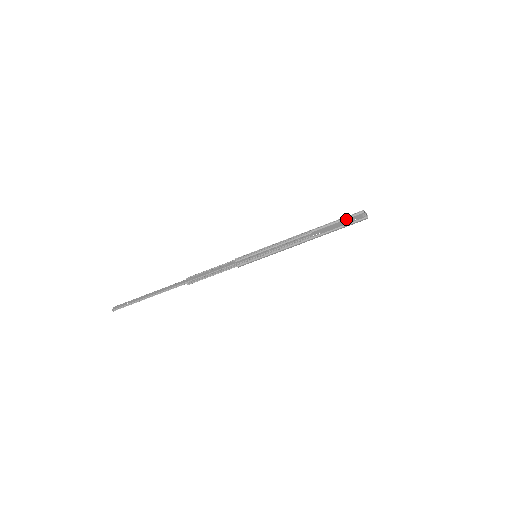
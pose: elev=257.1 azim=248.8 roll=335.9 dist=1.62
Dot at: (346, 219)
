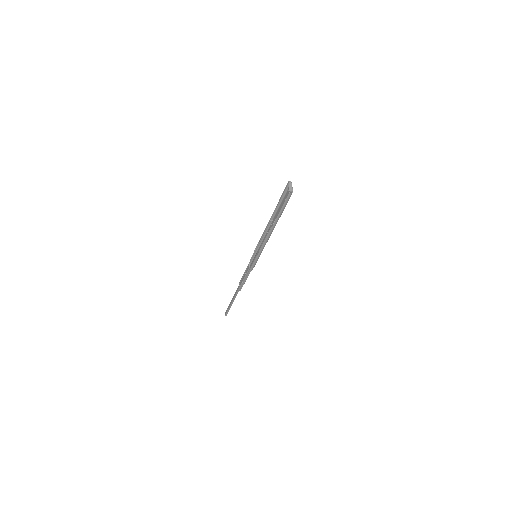
Dot at: (284, 196)
